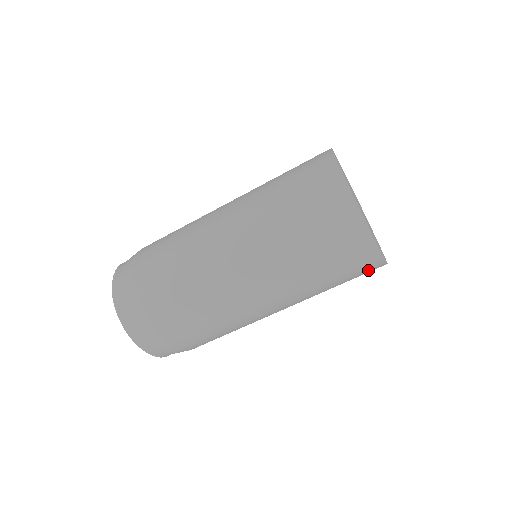
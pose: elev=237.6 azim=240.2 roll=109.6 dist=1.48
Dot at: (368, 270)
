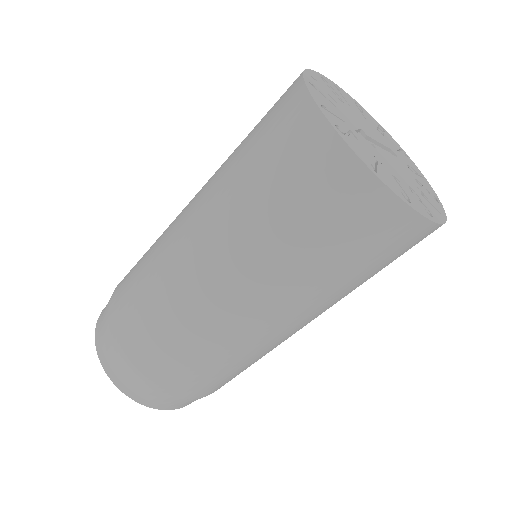
Dot at: (400, 239)
